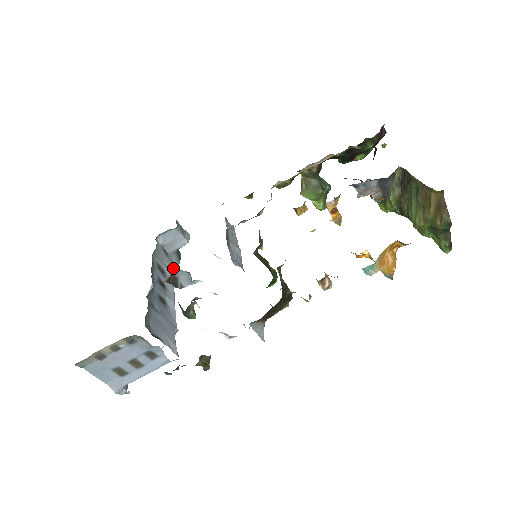
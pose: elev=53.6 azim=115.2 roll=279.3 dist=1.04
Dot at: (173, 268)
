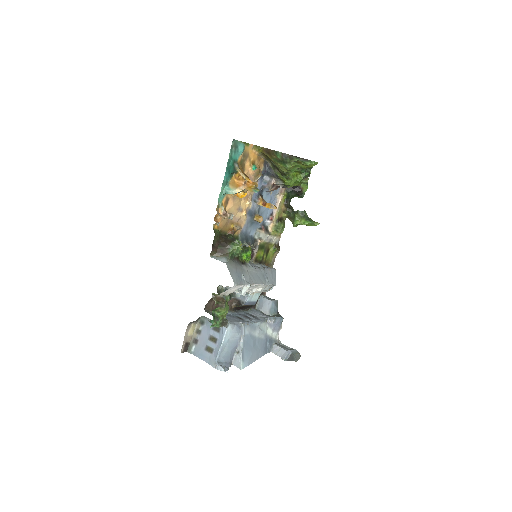
Dot at: (266, 317)
